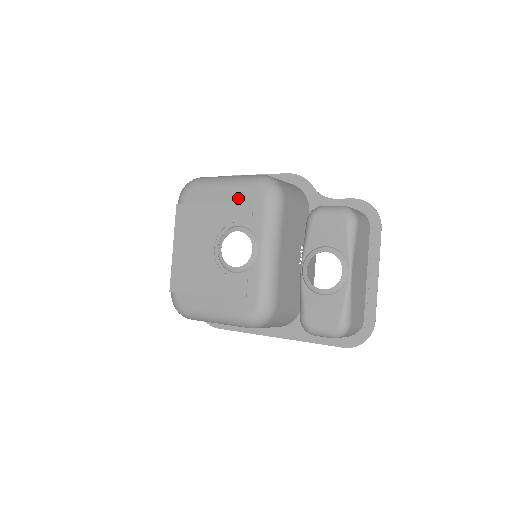
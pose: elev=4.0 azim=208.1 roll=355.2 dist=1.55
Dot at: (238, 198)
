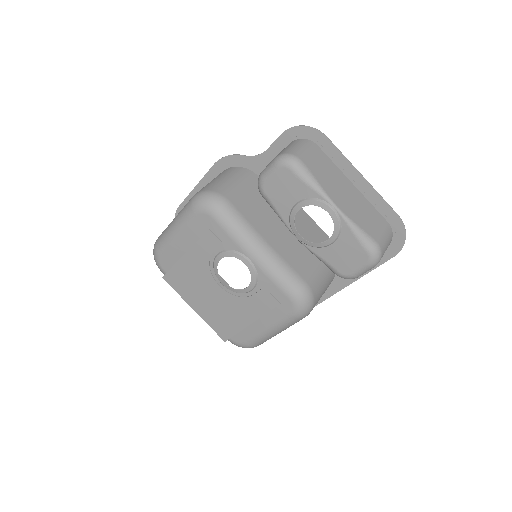
Dot at: (195, 234)
